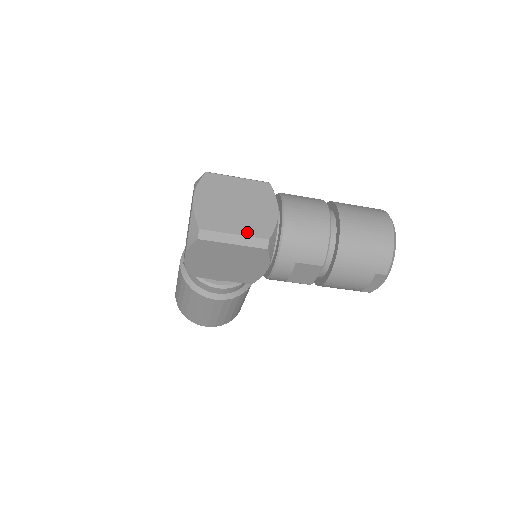
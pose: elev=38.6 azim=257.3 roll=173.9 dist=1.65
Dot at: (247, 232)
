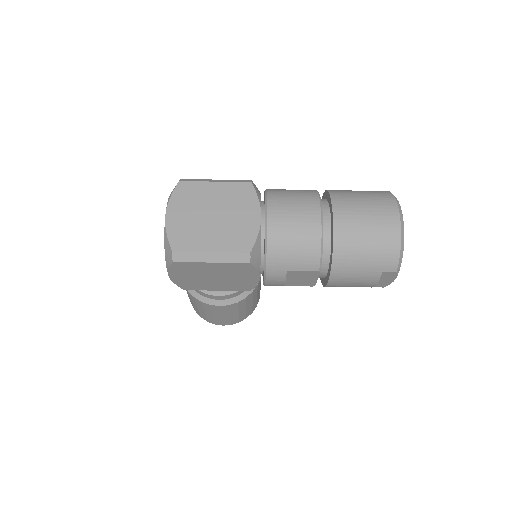
Dot at: (225, 247)
